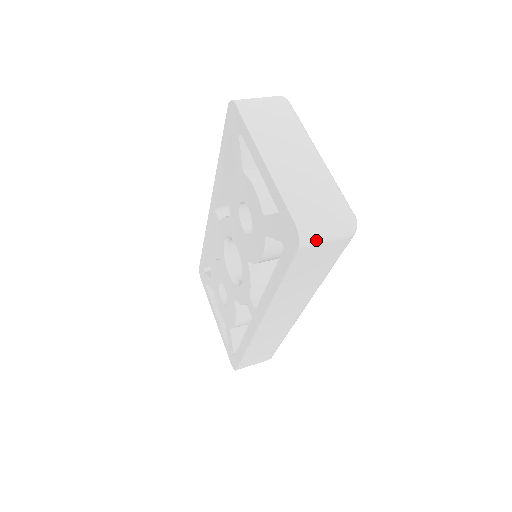
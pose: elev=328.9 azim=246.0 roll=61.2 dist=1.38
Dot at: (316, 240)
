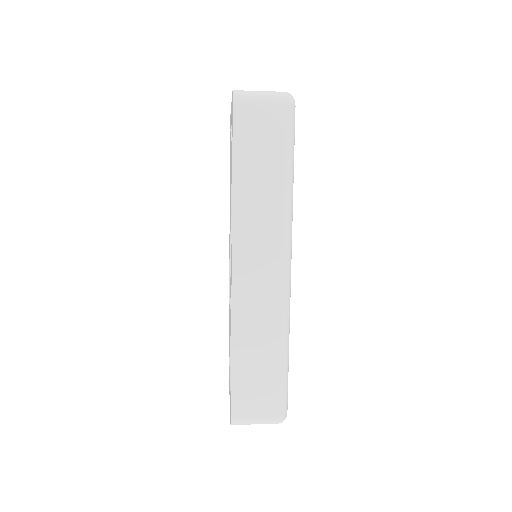
Dot at: (250, 97)
